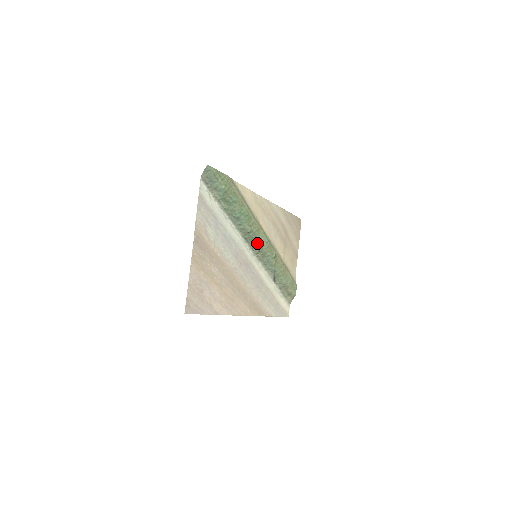
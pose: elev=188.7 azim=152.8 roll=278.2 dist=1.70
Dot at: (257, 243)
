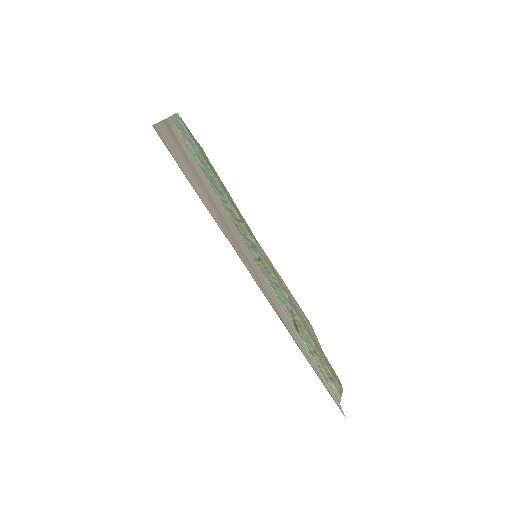
Dot at: (253, 246)
